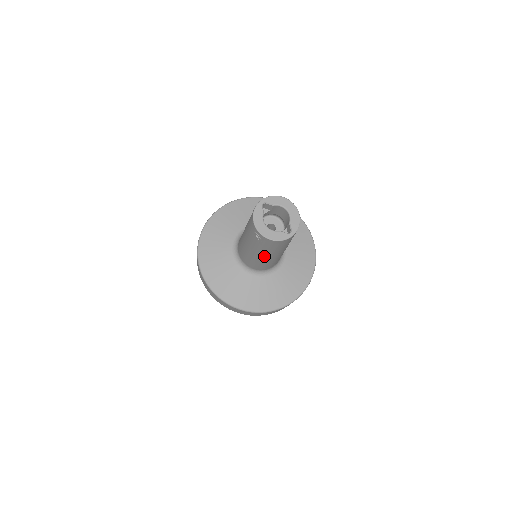
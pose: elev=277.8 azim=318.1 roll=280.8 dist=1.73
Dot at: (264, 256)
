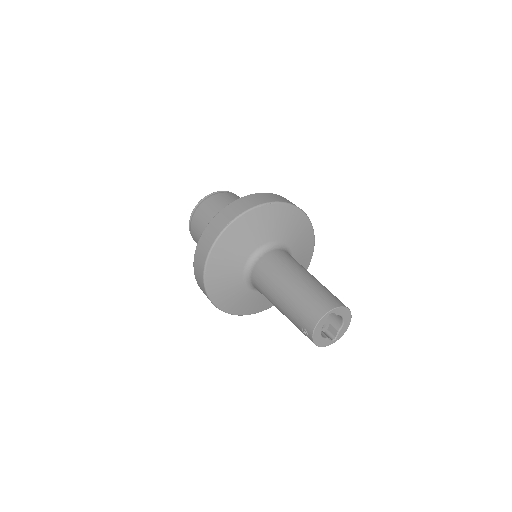
Dot at: occluded
